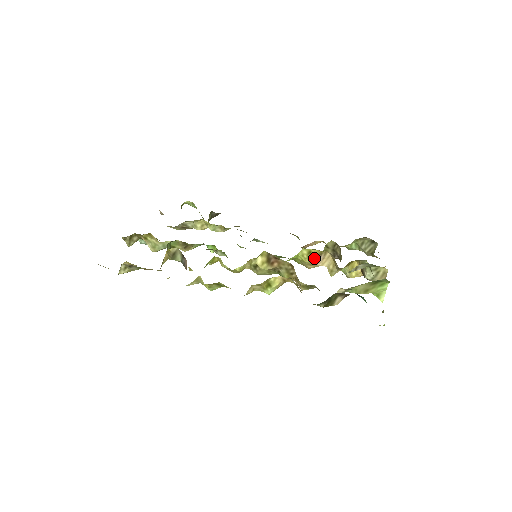
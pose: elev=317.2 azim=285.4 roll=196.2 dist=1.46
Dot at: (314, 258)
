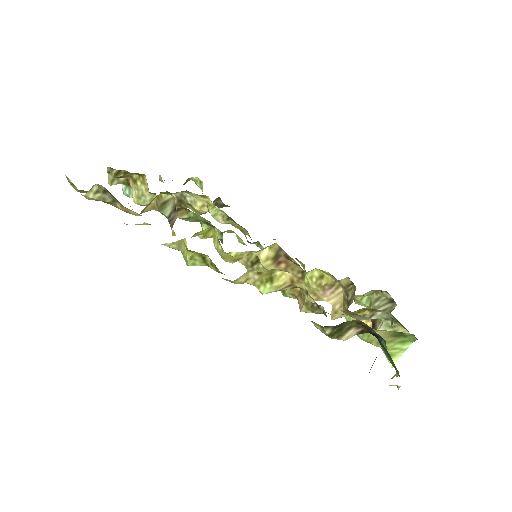
Dot at: (323, 286)
